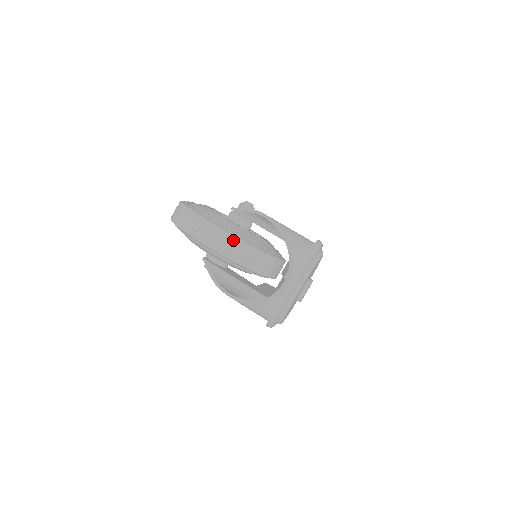
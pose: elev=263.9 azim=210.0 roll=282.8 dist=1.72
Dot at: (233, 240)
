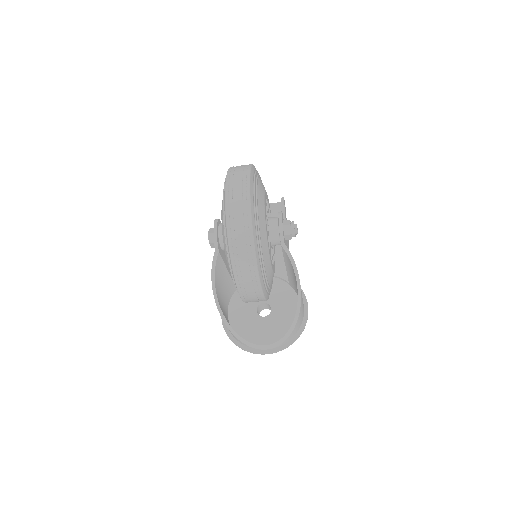
Dot at: (263, 300)
